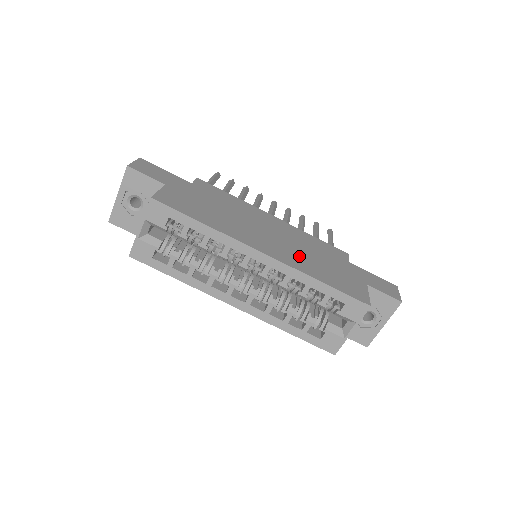
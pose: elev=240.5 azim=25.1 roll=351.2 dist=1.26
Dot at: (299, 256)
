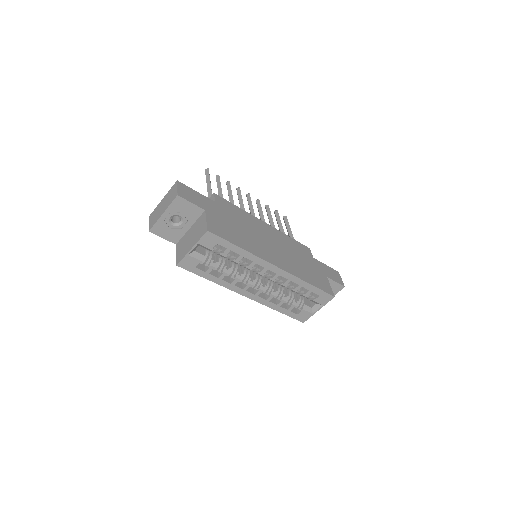
Dot at: (292, 262)
